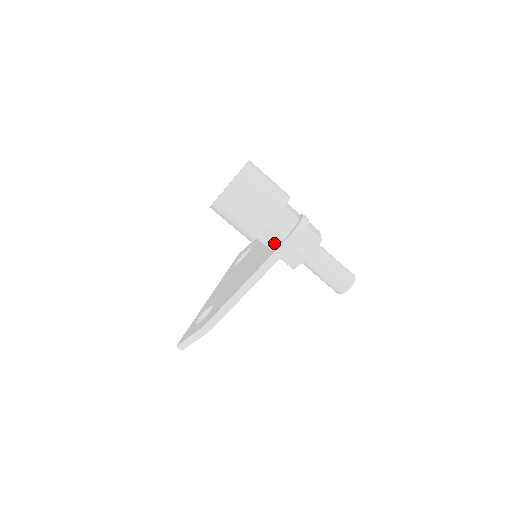
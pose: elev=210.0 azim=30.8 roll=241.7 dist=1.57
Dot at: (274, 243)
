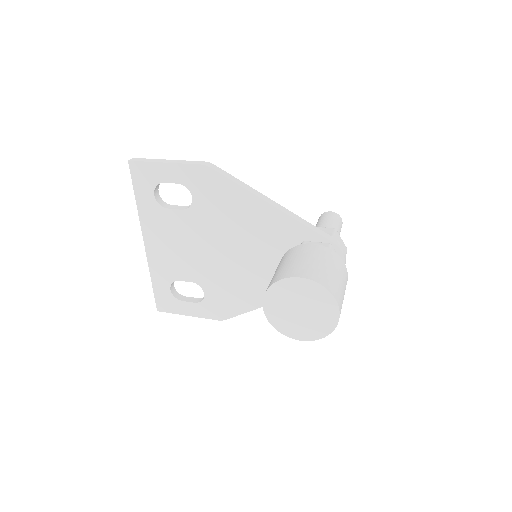
Dot at: occluded
